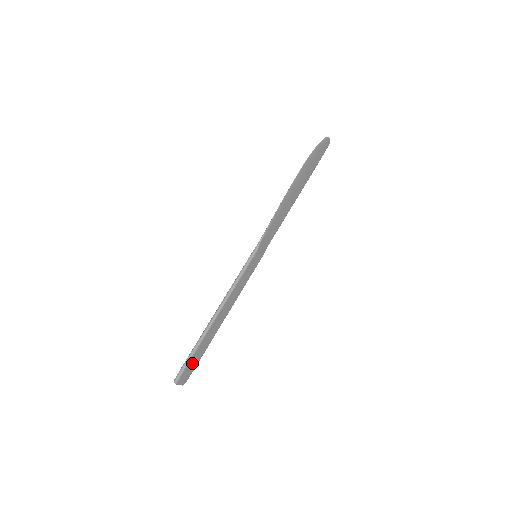
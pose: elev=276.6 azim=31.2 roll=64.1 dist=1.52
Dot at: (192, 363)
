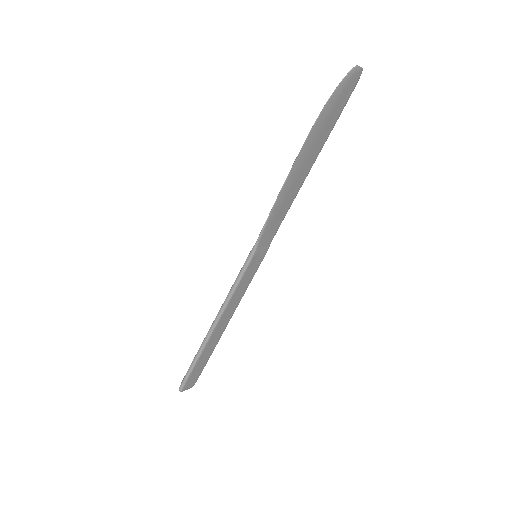
Dot at: (196, 371)
